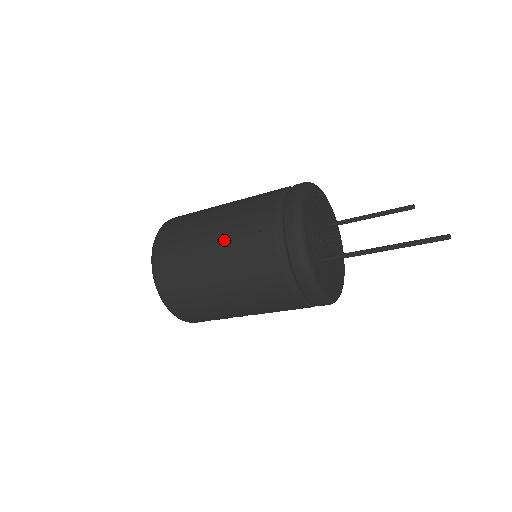
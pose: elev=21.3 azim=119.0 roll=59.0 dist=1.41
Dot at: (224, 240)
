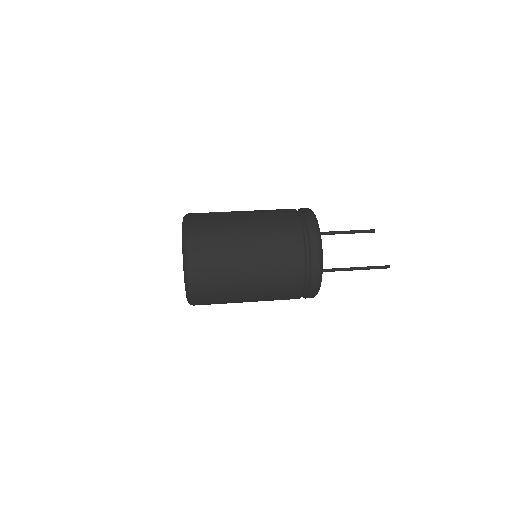
Dot at: (260, 297)
